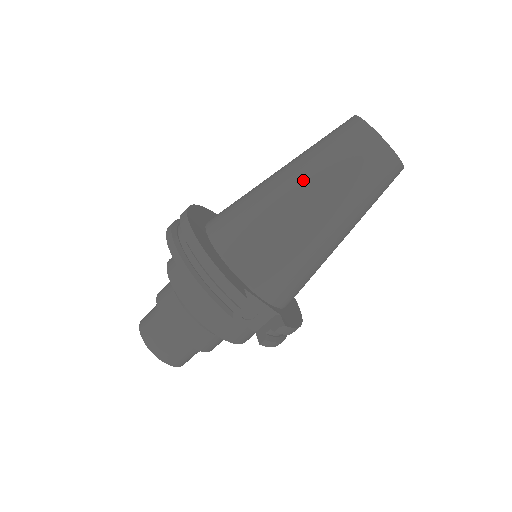
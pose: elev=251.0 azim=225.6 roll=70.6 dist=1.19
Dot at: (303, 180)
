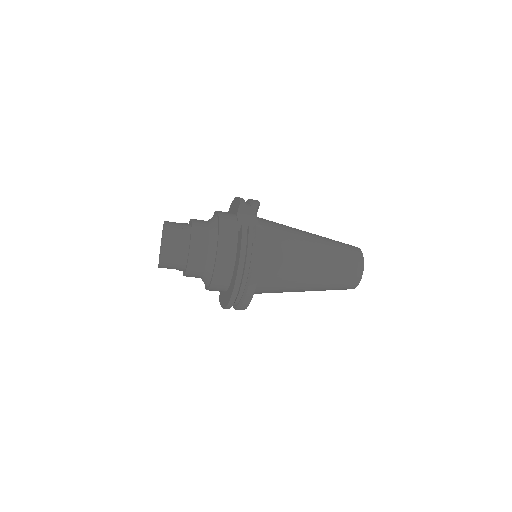
Dot at: occluded
